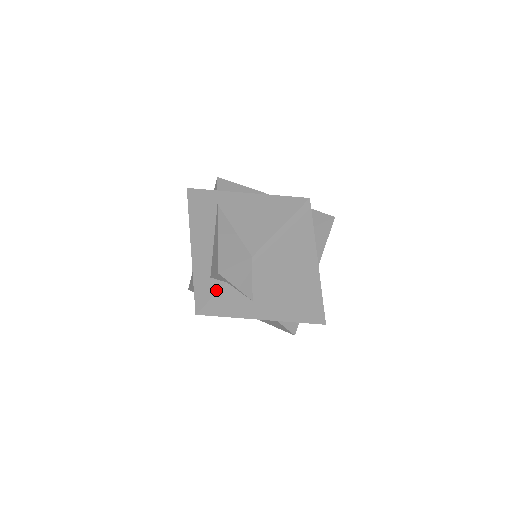
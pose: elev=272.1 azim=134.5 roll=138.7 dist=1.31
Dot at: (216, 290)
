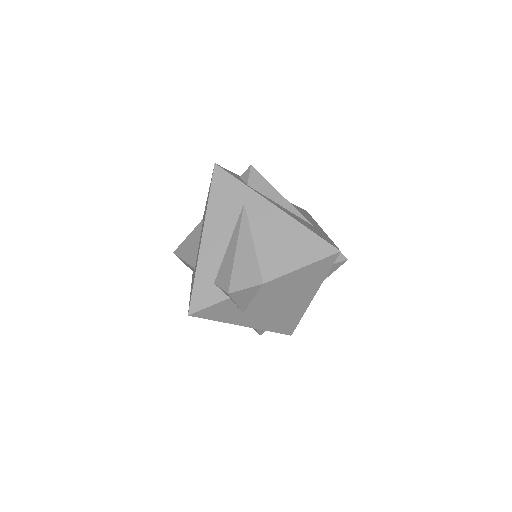
Dot at: (216, 300)
